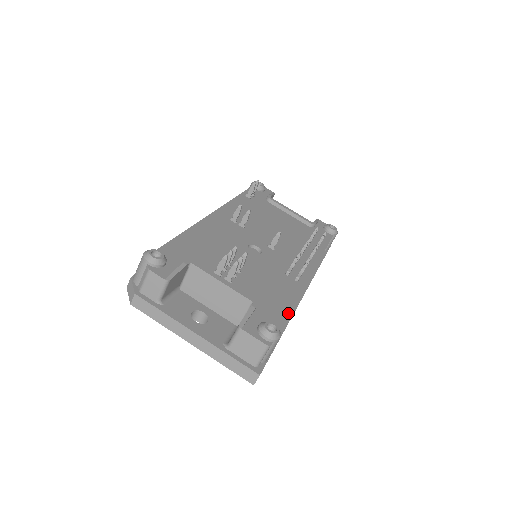
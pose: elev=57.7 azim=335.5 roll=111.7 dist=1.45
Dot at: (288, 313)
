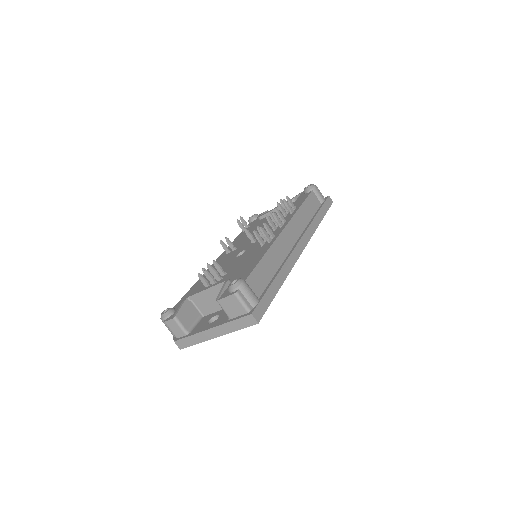
Dot at: (256, 265)
